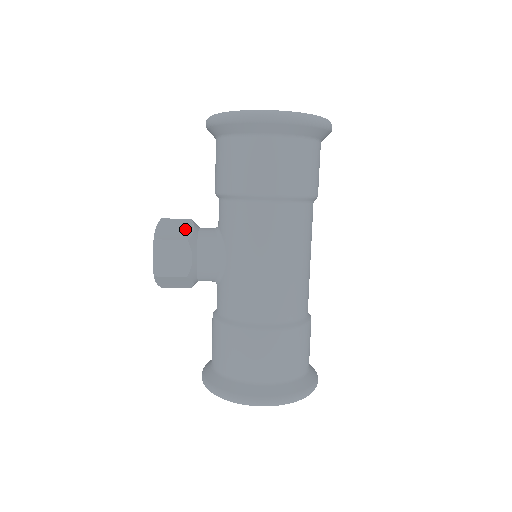
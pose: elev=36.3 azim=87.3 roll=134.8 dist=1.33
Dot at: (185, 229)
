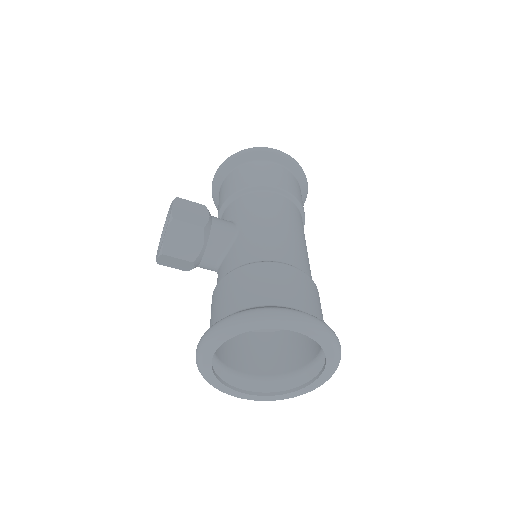
Dot at: occluded
